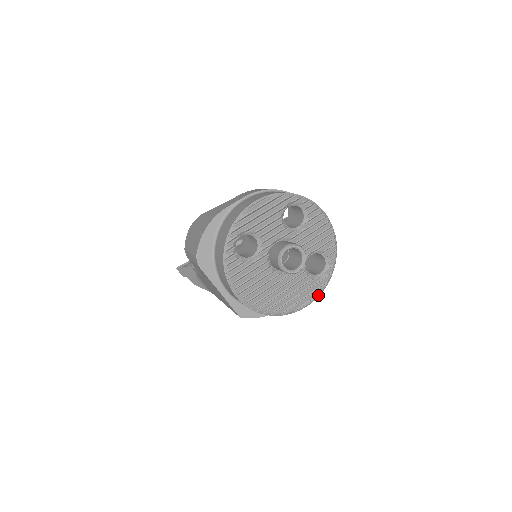
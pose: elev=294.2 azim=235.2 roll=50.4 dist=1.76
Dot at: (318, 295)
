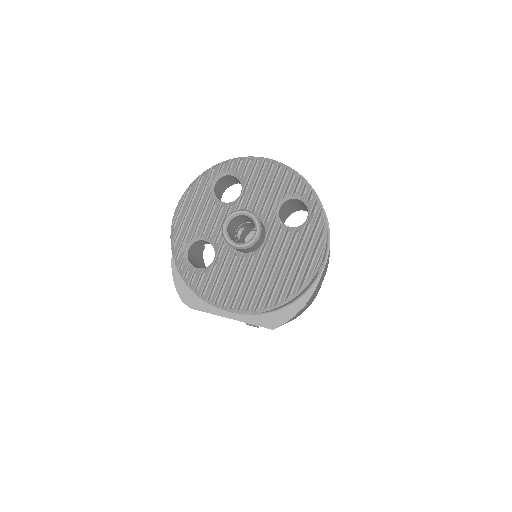
Dot at: (324, 243)
